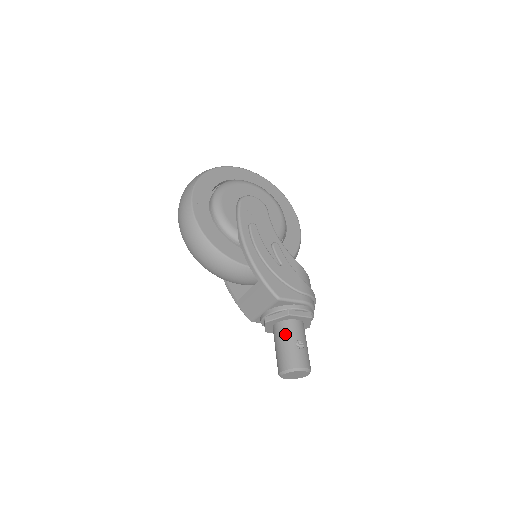
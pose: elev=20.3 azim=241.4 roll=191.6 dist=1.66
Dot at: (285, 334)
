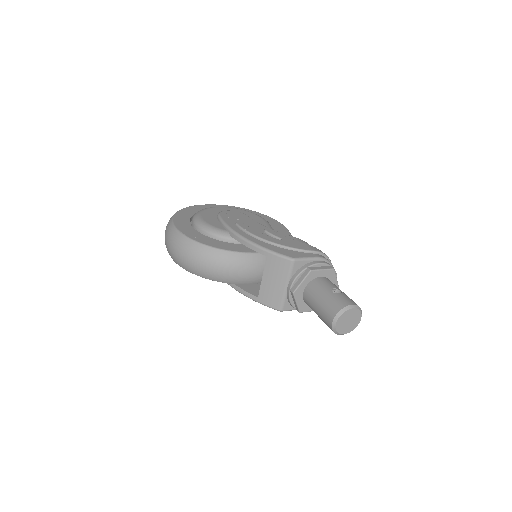
Dot at: (317, 290)
